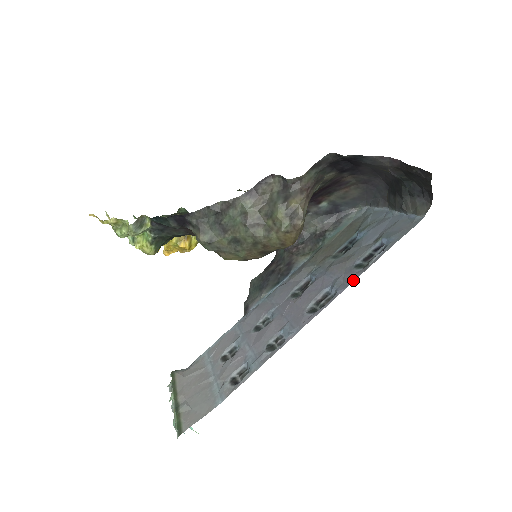
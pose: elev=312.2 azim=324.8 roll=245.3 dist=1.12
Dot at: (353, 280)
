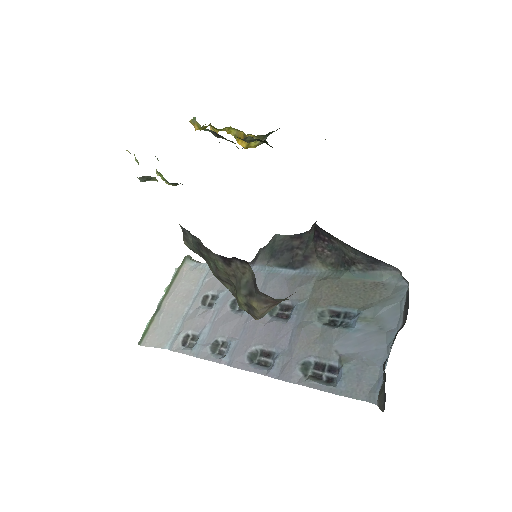
Dot at: (283, 379)
